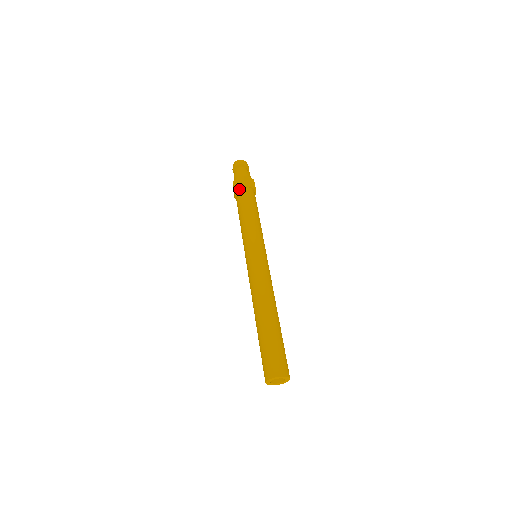
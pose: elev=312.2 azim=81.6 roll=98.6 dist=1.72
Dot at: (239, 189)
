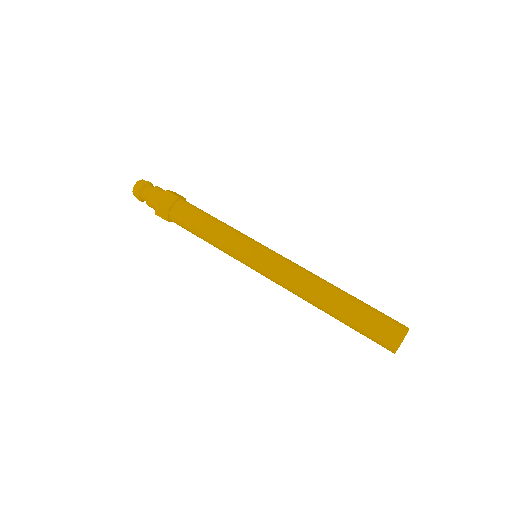
Dot at: (173, 204)
